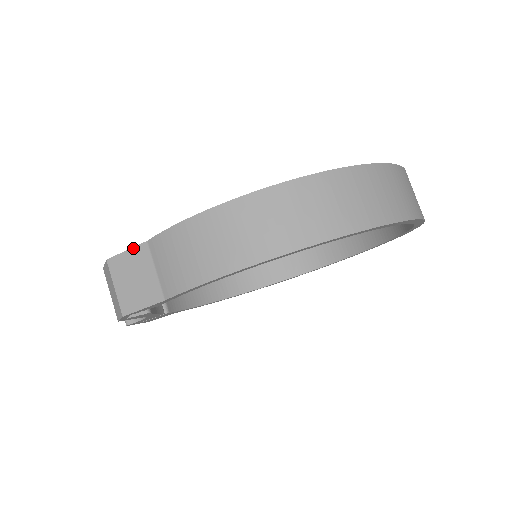
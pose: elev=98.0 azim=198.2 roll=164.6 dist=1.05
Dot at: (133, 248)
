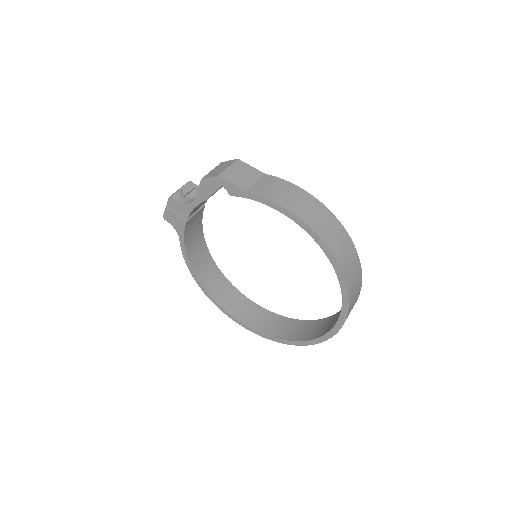
Dot at: (256, 169)
